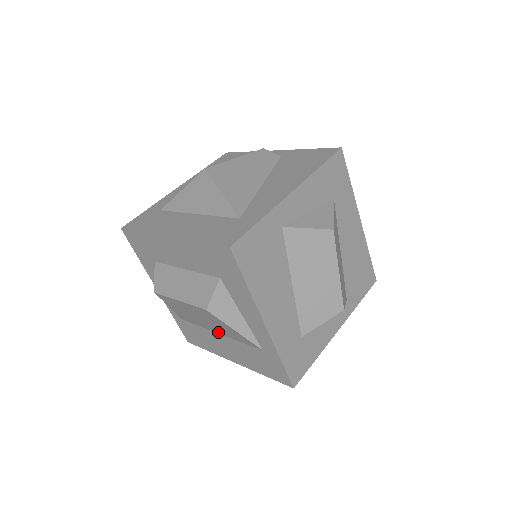
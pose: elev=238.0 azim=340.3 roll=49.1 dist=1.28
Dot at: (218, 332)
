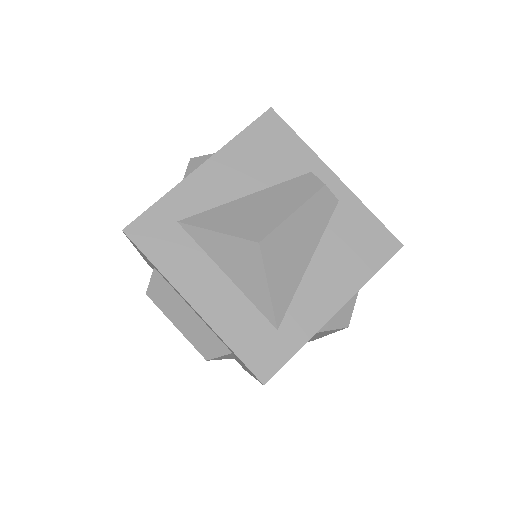
Dot at: occluded
